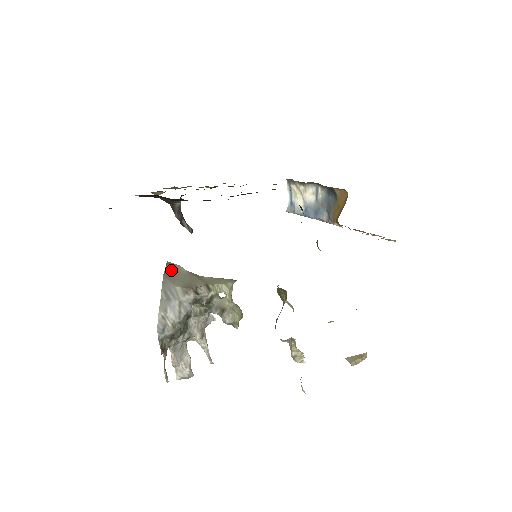
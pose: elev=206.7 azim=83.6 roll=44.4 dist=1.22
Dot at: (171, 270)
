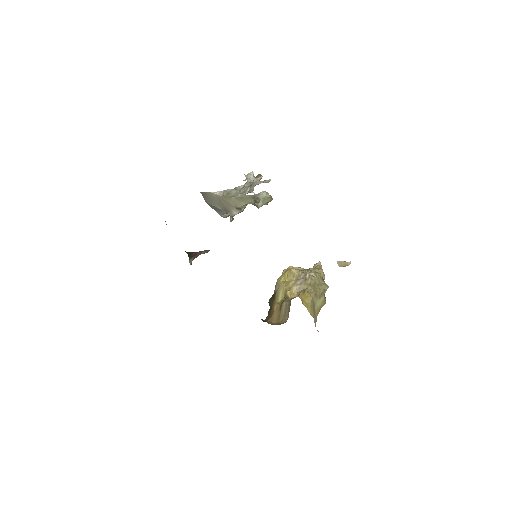
Dot at: (207, 198)
